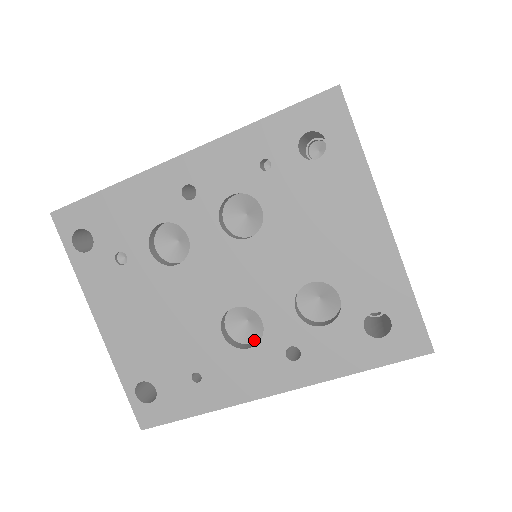
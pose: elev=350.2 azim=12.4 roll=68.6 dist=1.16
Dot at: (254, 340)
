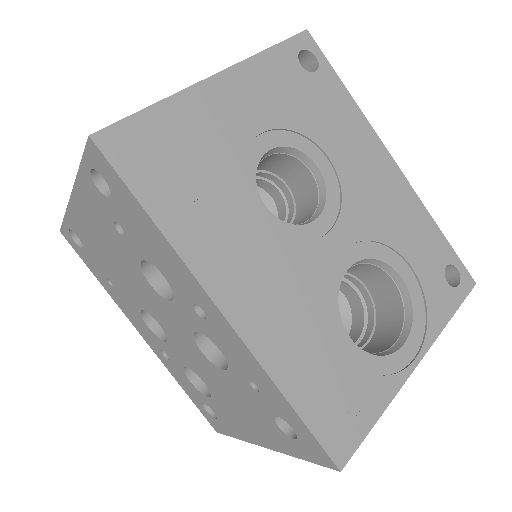
Dot at: occluded
